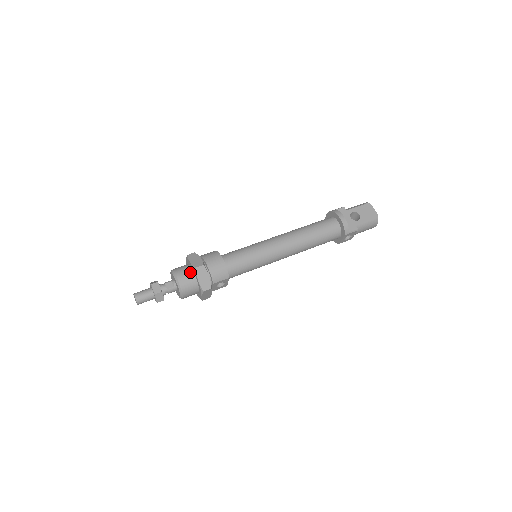
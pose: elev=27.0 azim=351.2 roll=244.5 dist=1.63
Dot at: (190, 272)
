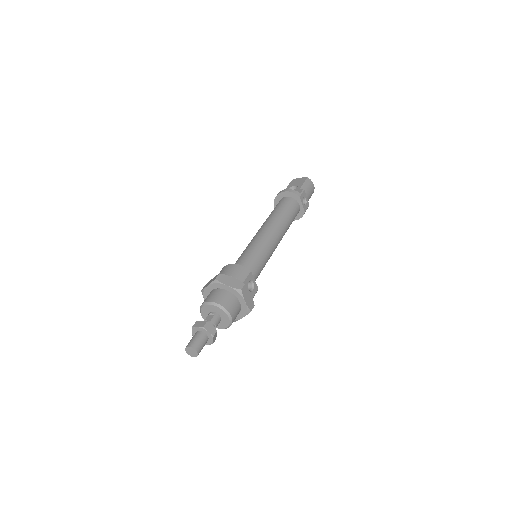
Dot at: (215, 291)
